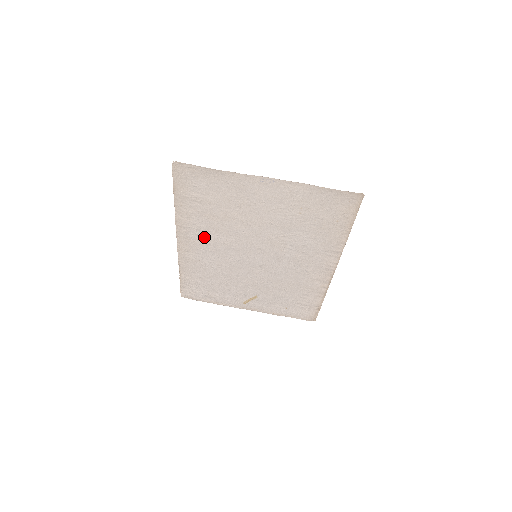
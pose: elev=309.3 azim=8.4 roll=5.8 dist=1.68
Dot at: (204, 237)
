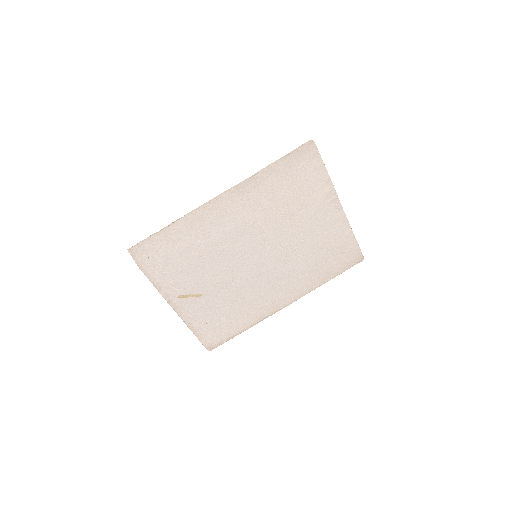
Dot at: (245, 209)
